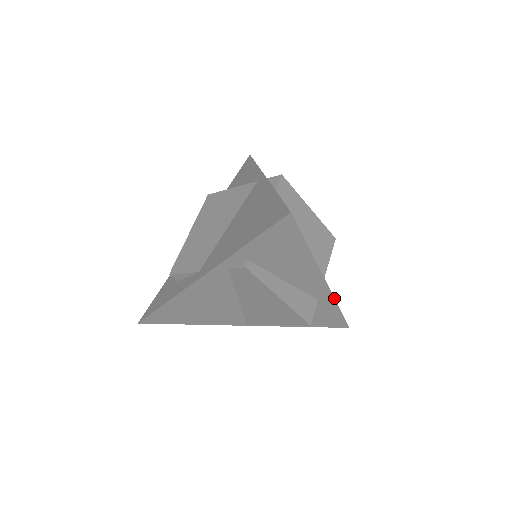
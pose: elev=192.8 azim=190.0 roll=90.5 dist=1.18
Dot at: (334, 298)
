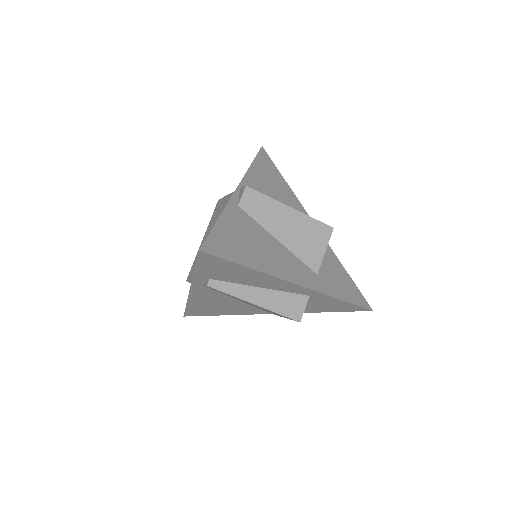
Dot at: (324, 294)
